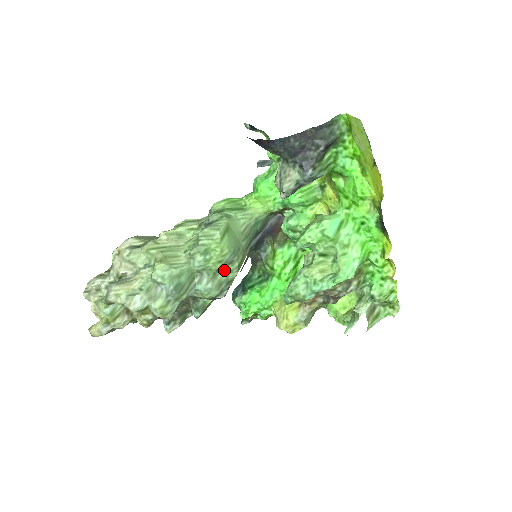
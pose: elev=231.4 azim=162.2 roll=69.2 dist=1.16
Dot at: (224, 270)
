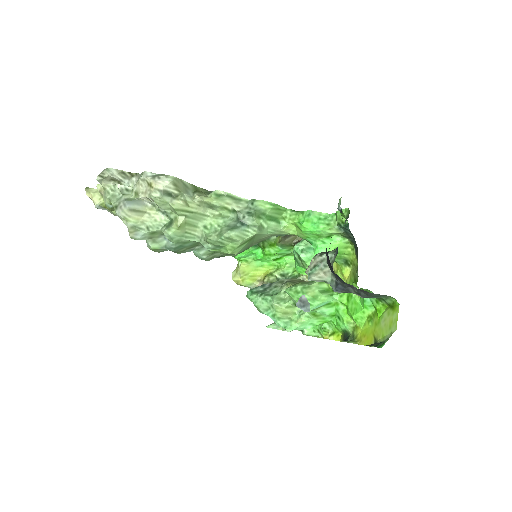
Dot at: occluded
